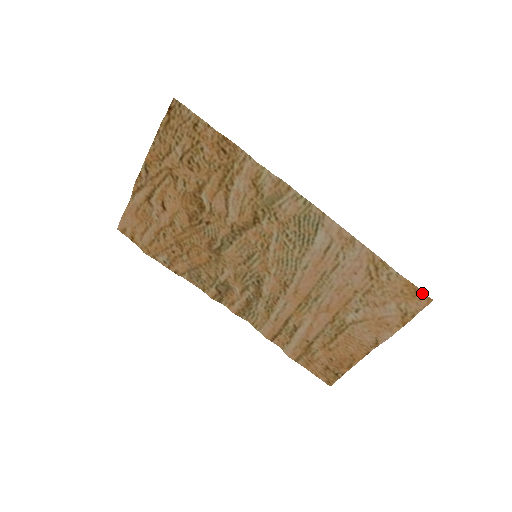
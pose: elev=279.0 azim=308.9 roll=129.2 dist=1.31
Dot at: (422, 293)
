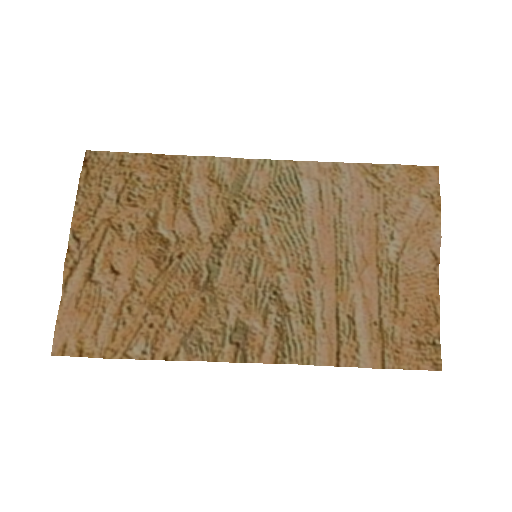
Dot at: (426, 168)
